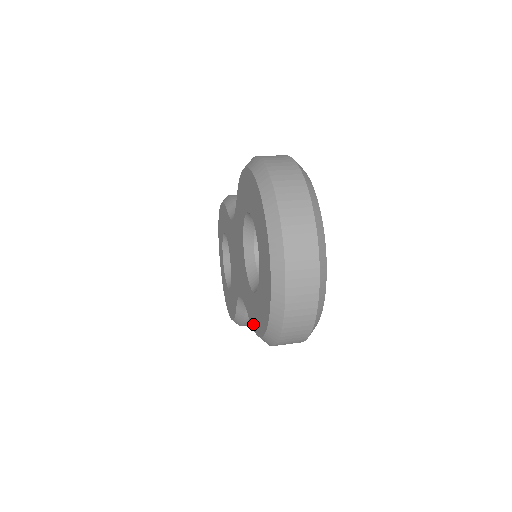
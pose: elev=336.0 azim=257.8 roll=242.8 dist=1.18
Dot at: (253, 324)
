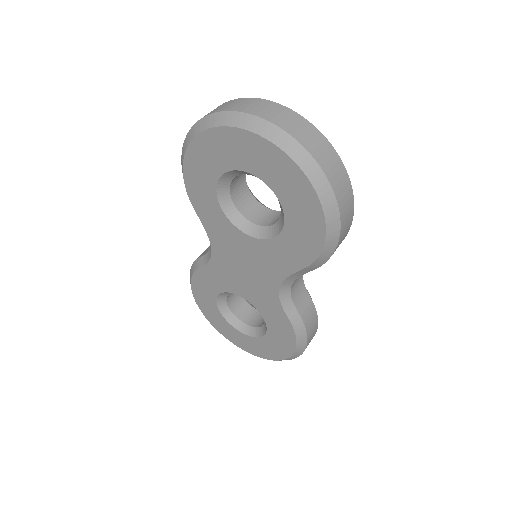
Dot at: (310, 255)
